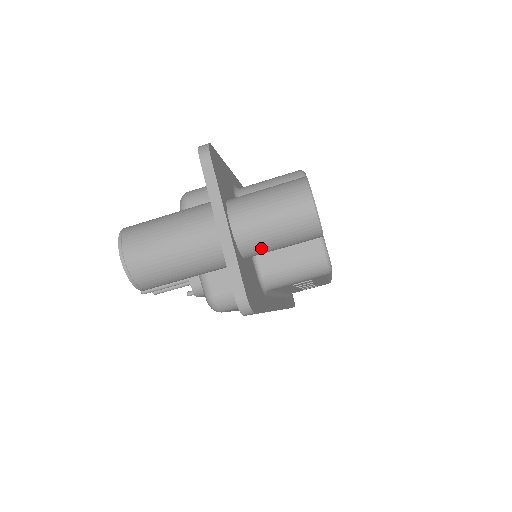
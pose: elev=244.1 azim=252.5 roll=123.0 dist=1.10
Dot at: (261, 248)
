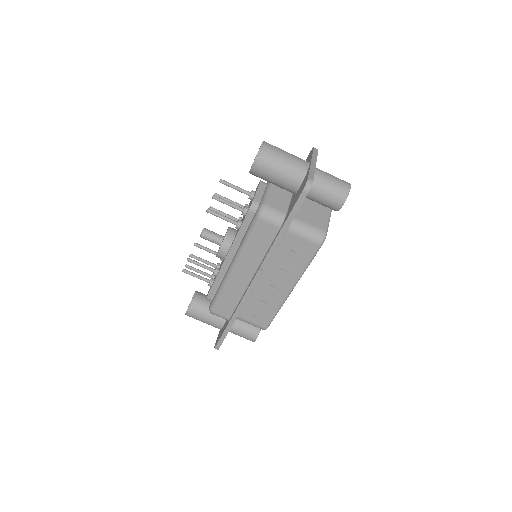
Dot at: (318, 186)
